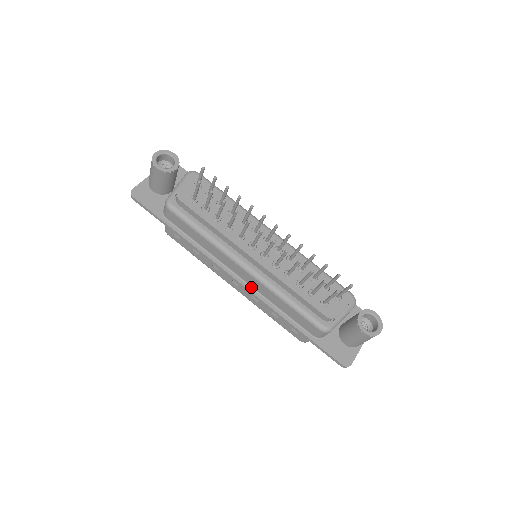
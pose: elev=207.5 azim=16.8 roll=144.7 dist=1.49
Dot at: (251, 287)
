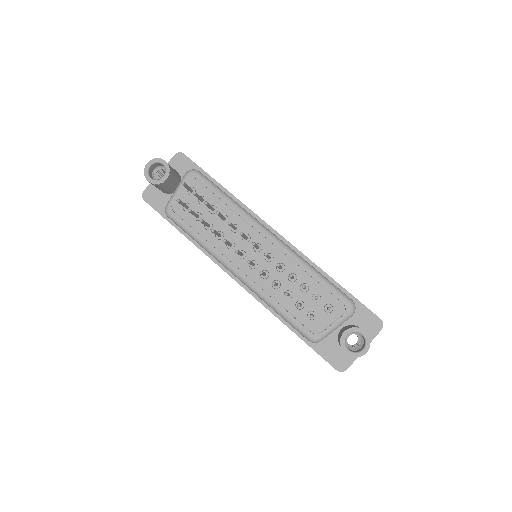
Dot at: occluded
